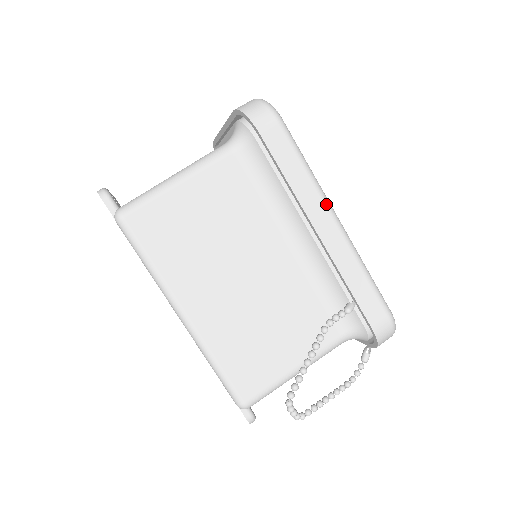
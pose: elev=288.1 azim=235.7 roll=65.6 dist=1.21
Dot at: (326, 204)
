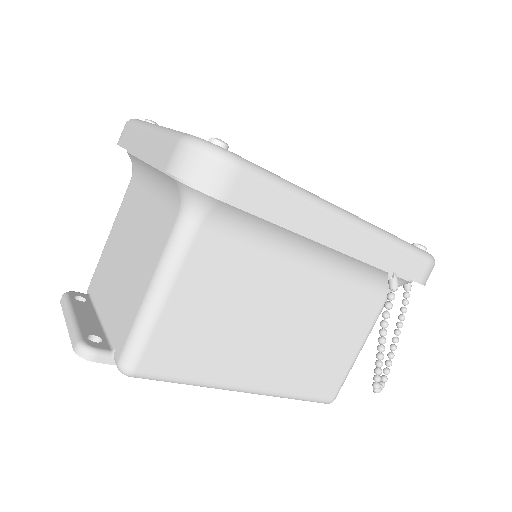
Dot at: (334, 214)
